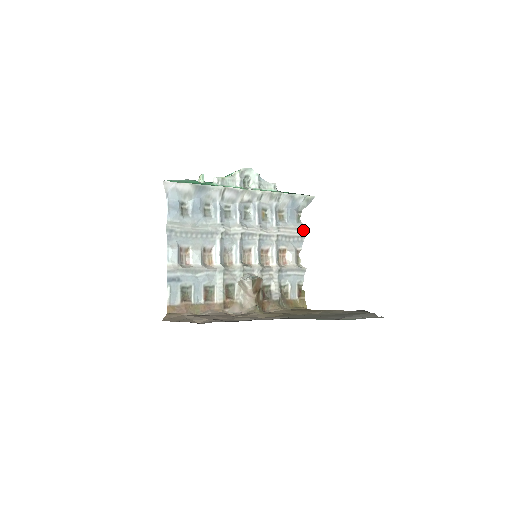
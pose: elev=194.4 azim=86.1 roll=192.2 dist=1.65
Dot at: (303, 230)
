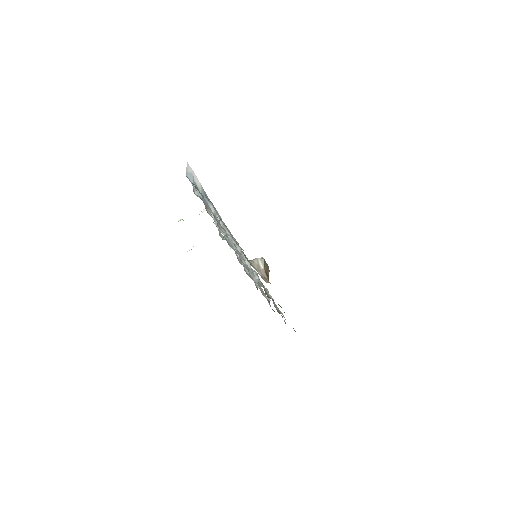
Dot at: occluded
